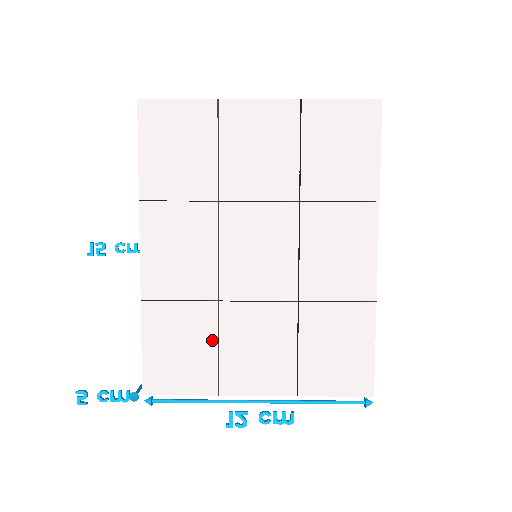
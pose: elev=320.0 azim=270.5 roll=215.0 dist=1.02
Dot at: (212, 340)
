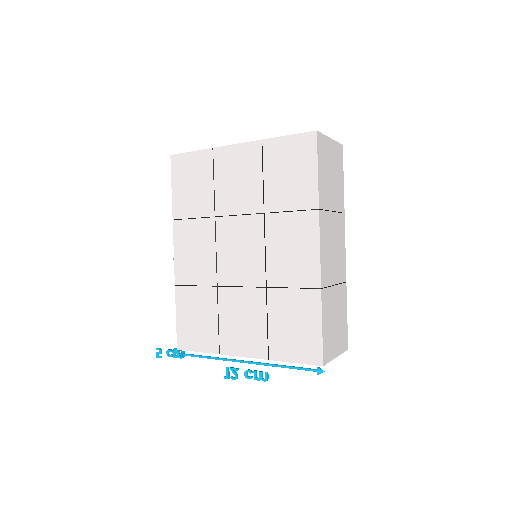
Dot at: (214, 314)
